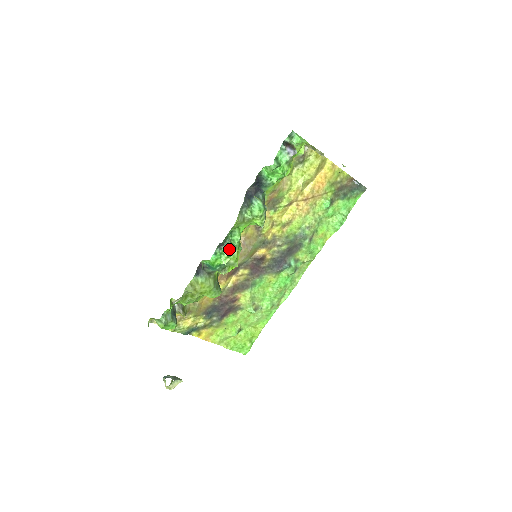
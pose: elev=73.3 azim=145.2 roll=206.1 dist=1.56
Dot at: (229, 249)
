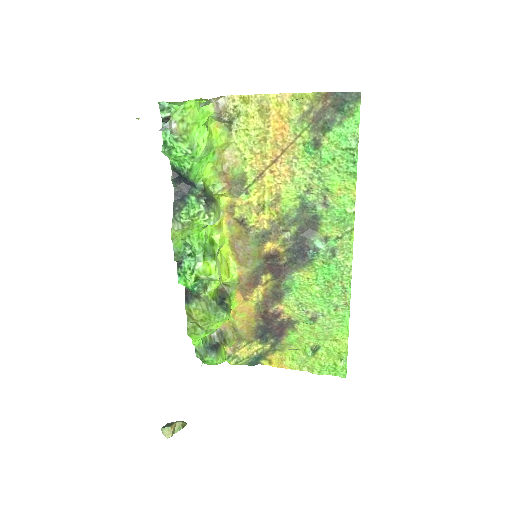
Dot at: (190, 264)
